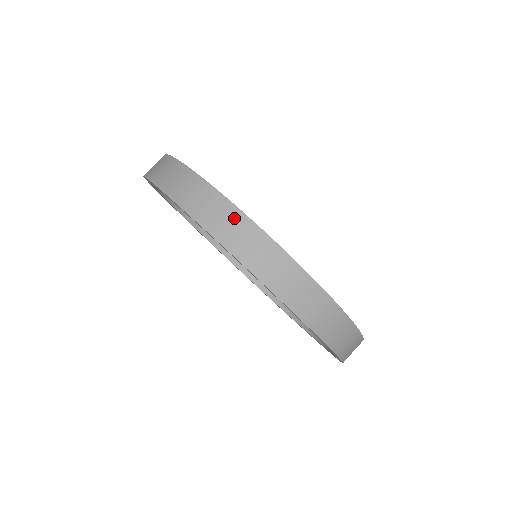
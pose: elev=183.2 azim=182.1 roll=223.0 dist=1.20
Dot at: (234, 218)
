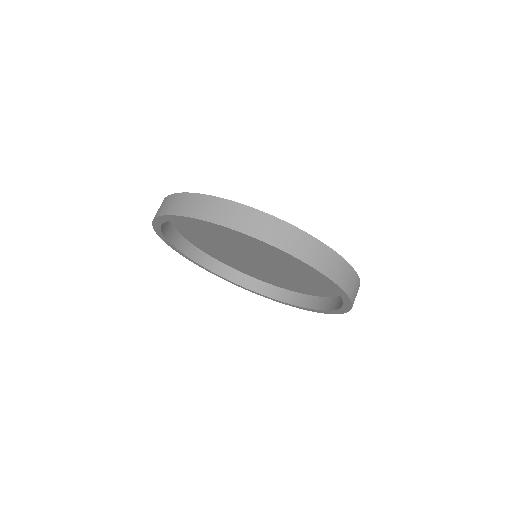
Dot at: (244, 212)
